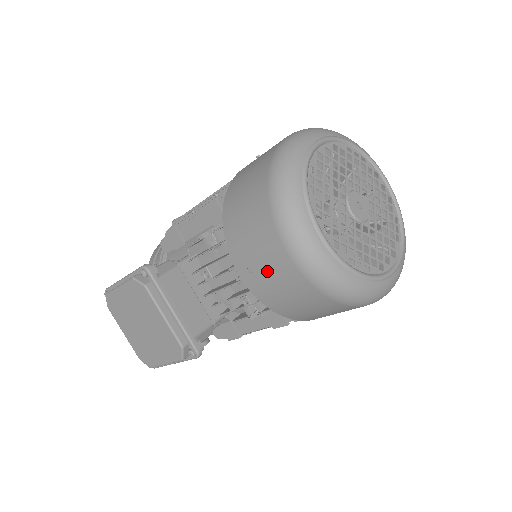
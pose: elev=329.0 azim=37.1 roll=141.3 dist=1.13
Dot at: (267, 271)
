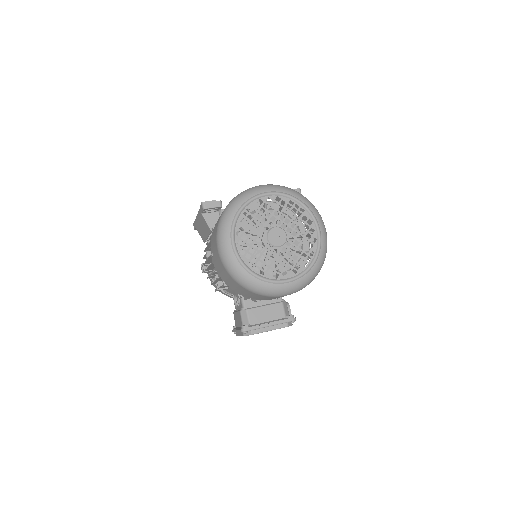
Dot at: occluded
